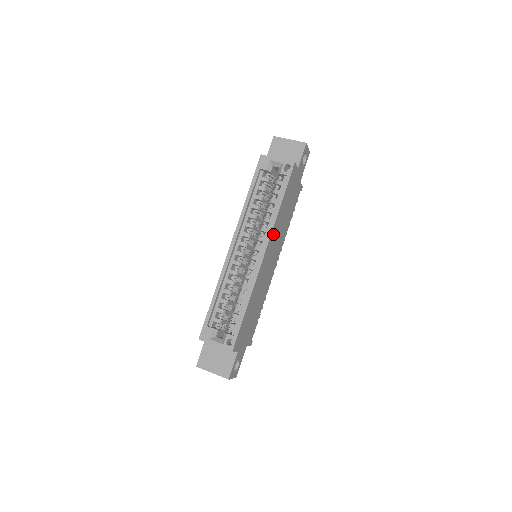
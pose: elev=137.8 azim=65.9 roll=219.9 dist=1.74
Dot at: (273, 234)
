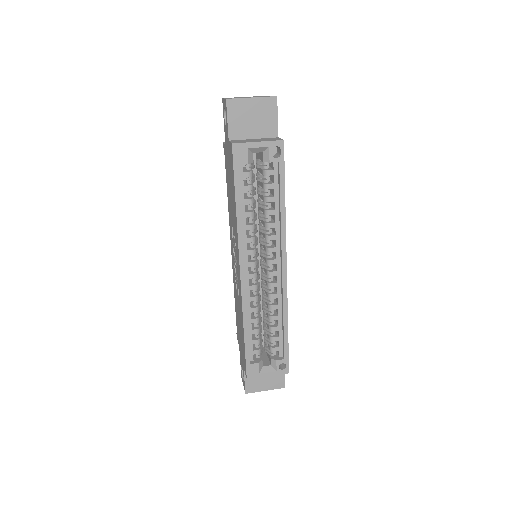
Dot at: occluded
